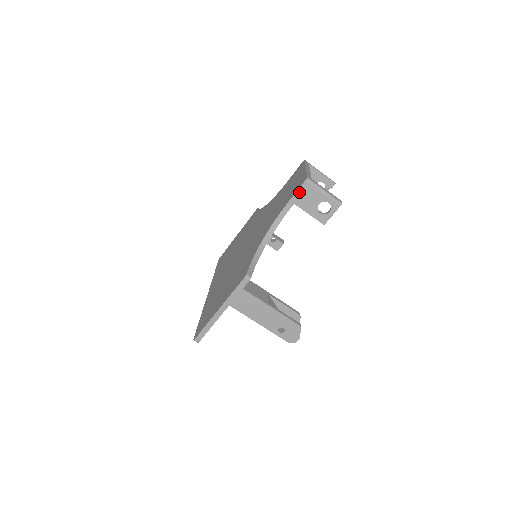
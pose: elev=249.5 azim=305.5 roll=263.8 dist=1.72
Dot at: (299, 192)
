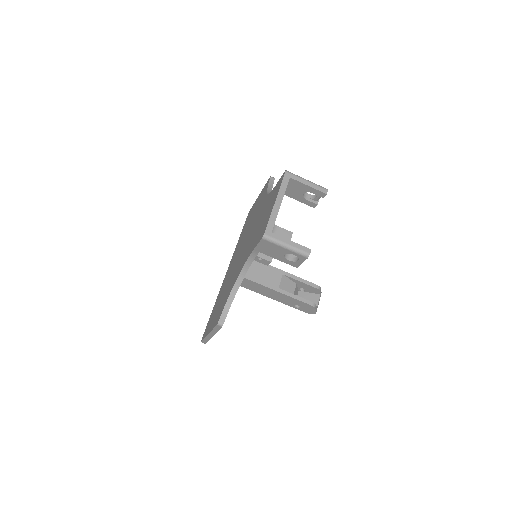
Dot at: (260, 245)
